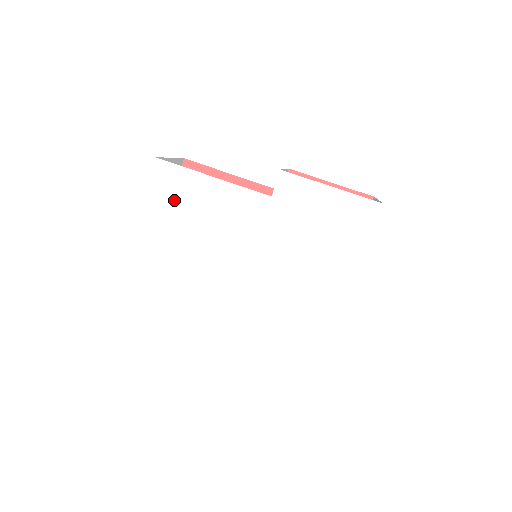
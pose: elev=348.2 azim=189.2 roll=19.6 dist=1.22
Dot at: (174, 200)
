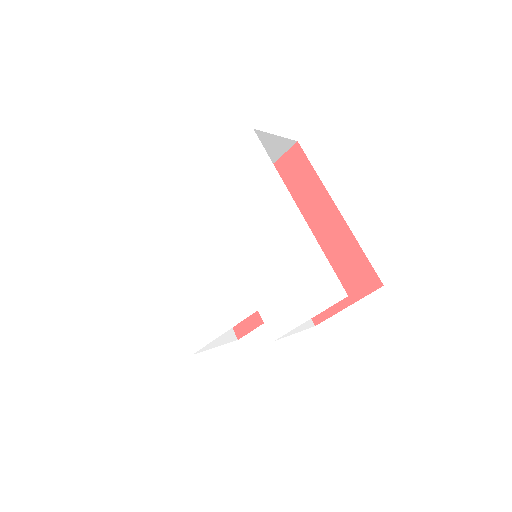
Dot at: (173, 270)
